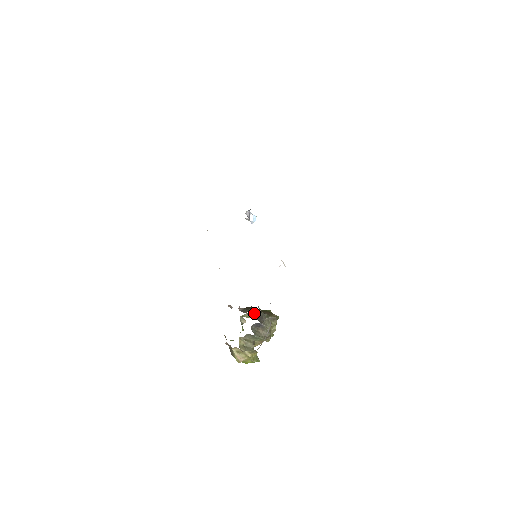
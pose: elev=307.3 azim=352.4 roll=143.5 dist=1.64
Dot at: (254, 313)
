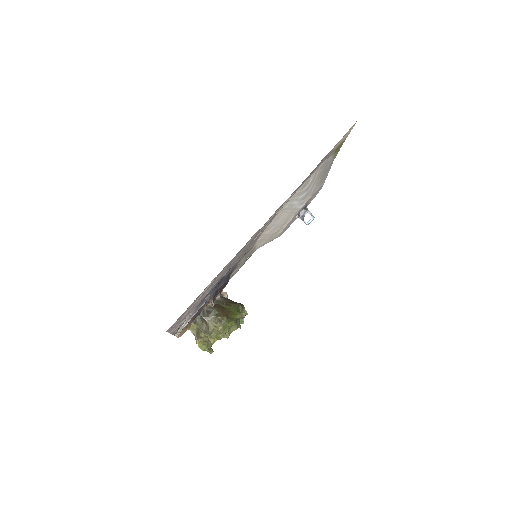
Dot at: (208, 305)
